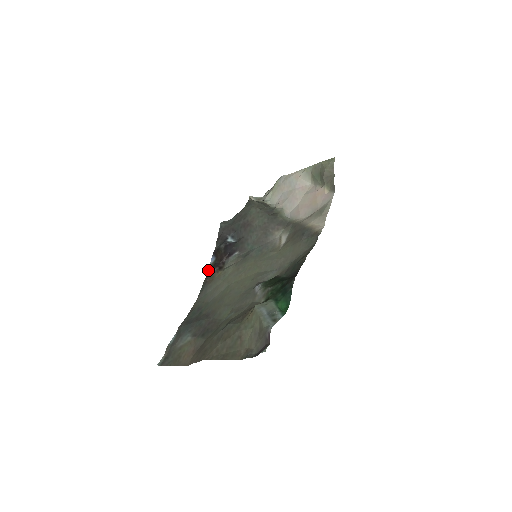
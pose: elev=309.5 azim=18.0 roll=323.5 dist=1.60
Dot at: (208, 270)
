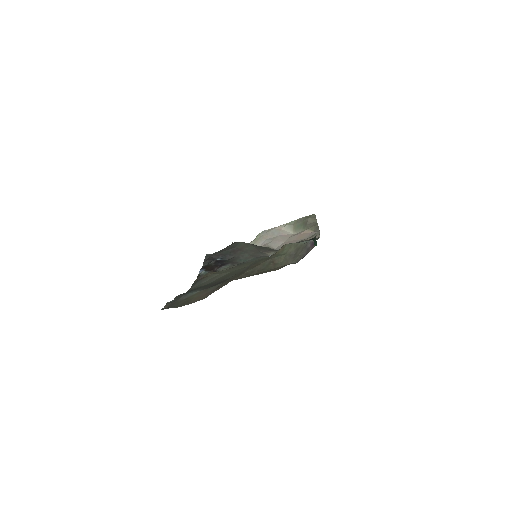
Dot at: (198, 276)
